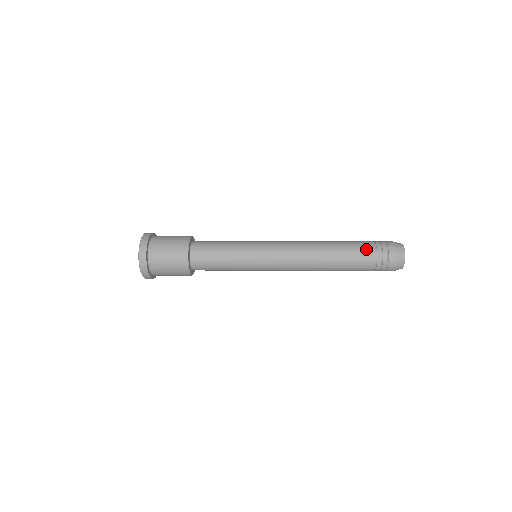
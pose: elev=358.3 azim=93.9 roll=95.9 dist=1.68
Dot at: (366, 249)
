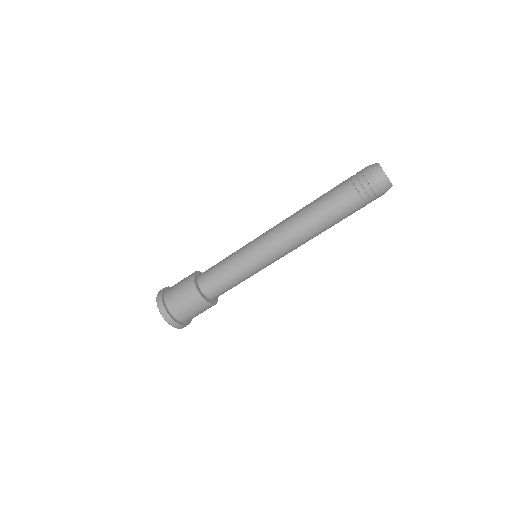
Dot at: (343, 189)
